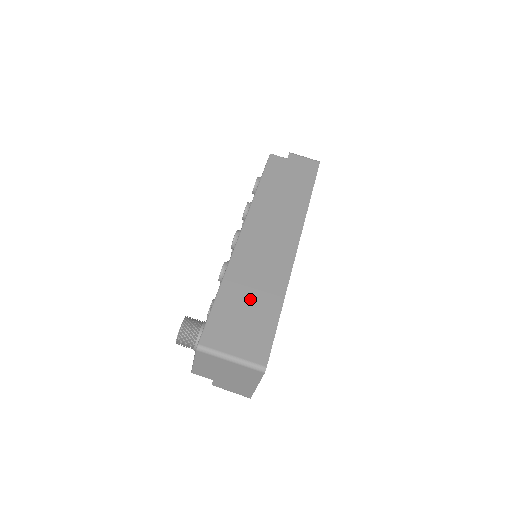
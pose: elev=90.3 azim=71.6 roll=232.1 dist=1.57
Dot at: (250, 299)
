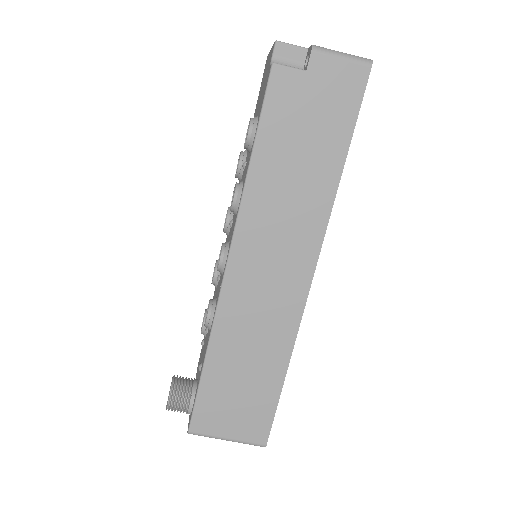
Dot at: (245, 371)
